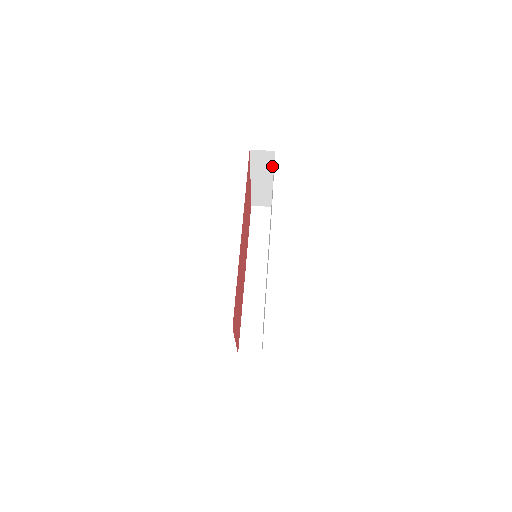
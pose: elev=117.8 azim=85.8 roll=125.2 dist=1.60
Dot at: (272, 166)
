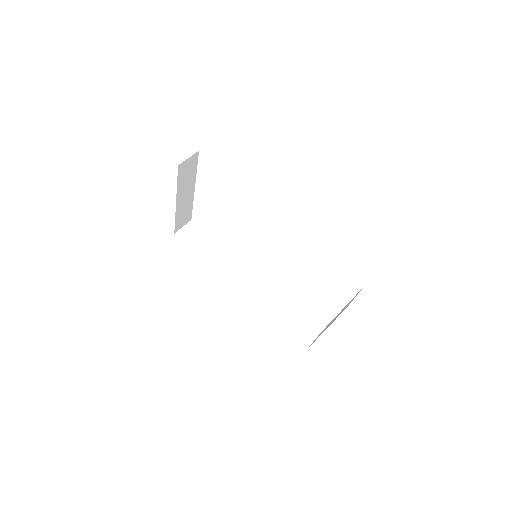
Dot at: (195, 171)
